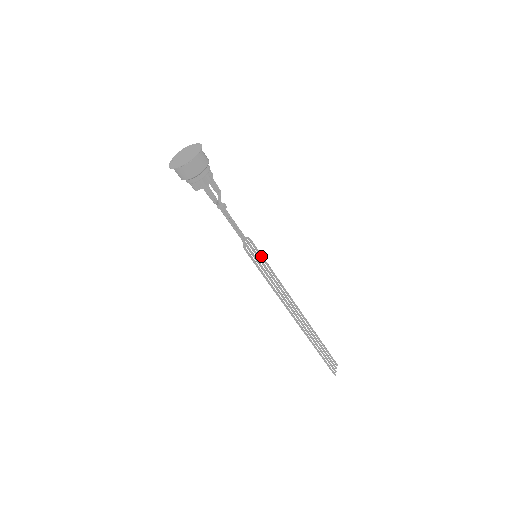
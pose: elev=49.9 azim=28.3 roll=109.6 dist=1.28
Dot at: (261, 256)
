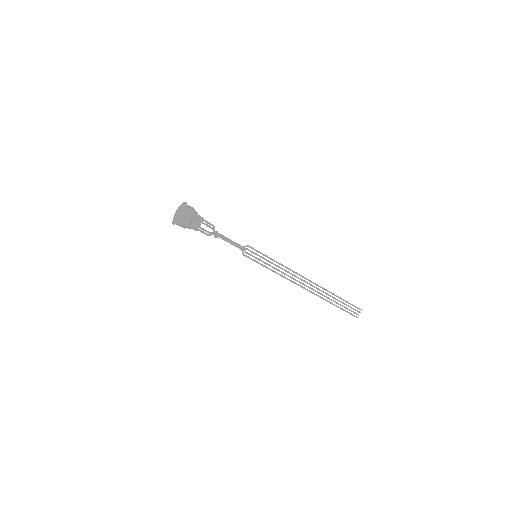
Dot at: (262, 254)
